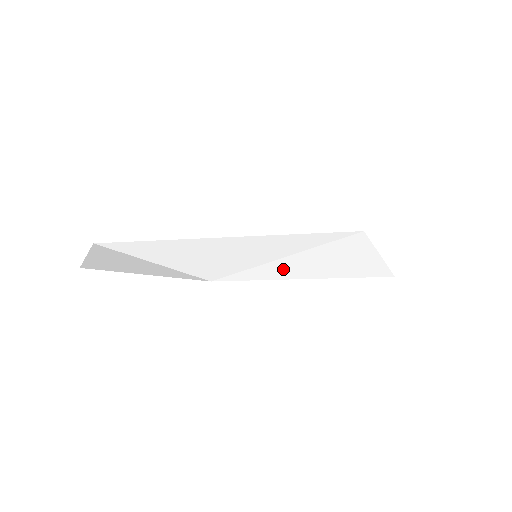
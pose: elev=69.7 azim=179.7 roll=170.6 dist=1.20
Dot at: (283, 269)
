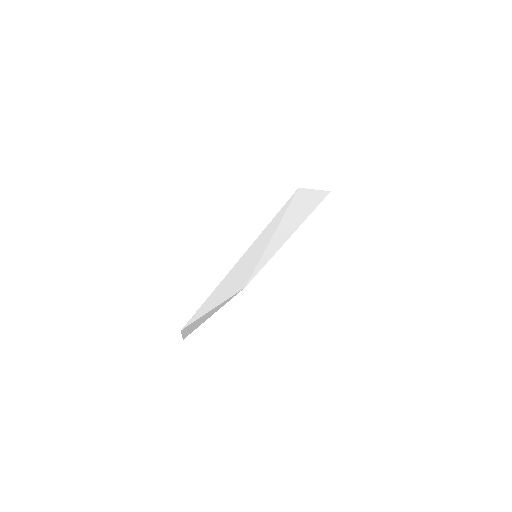
Dot at: (273, 247)
